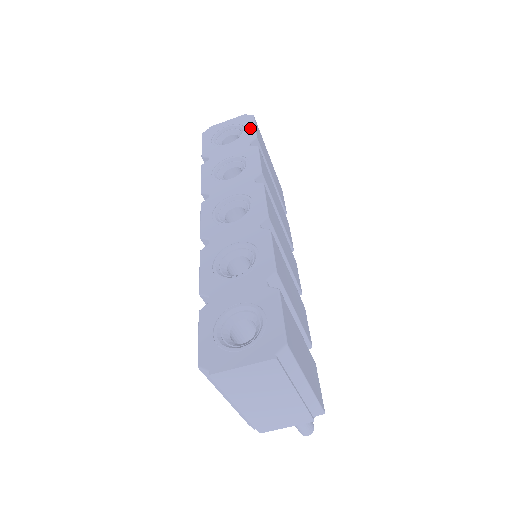
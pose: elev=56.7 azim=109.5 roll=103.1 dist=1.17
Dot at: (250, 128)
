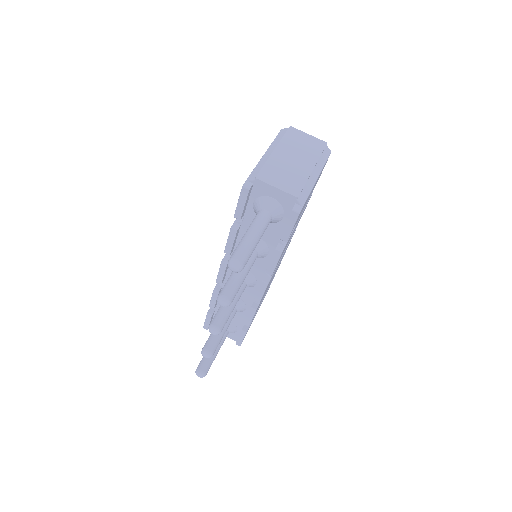
Dot at: occluded
